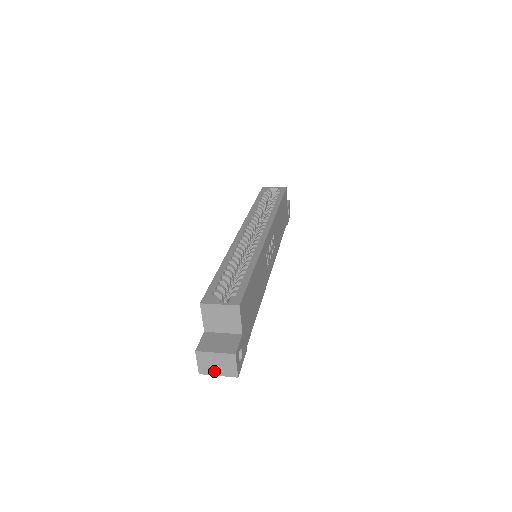
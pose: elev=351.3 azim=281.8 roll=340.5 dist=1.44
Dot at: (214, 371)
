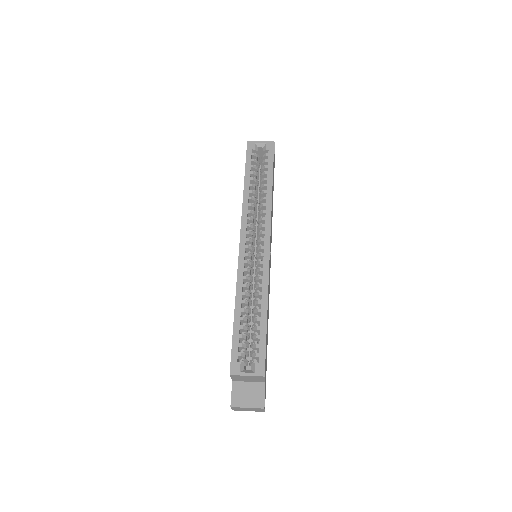
Dot at: (245, 410)
